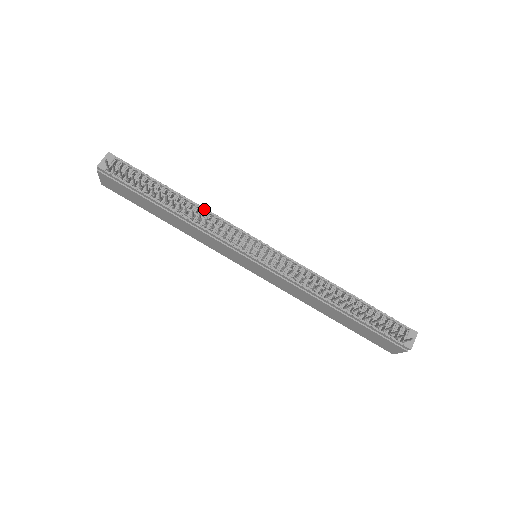
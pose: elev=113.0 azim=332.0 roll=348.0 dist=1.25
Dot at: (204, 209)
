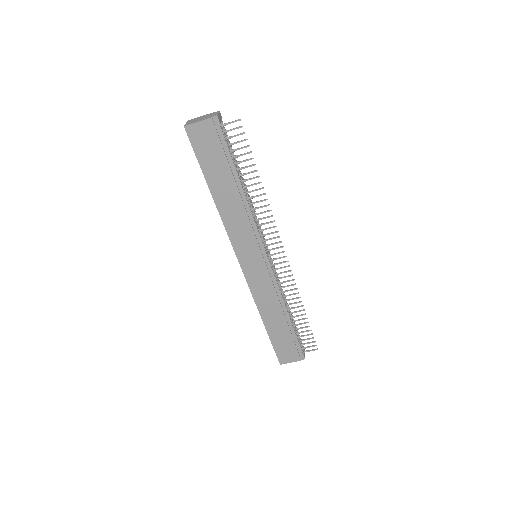
Dot at: (251, 202)
